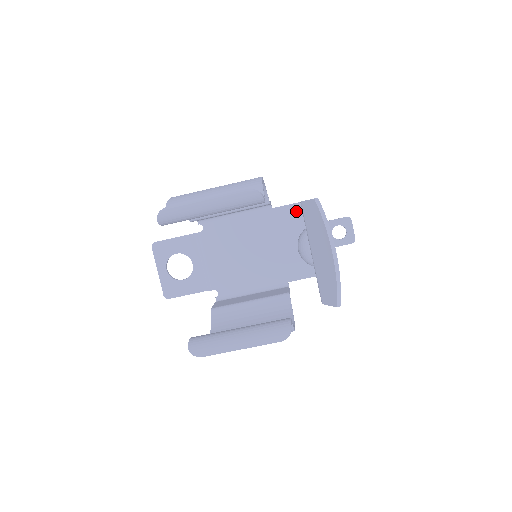
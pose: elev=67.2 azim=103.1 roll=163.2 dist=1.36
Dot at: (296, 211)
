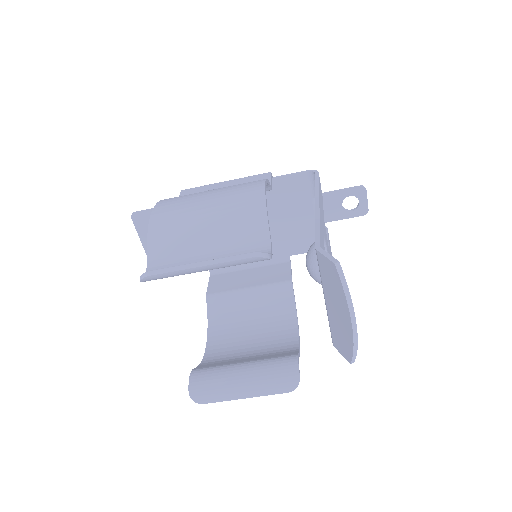
Dot at: (301, 182)
